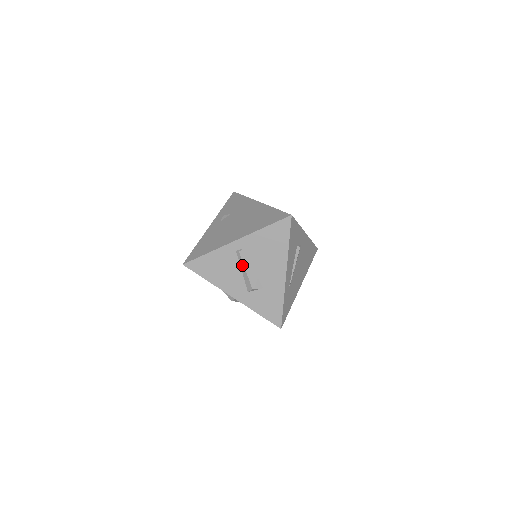
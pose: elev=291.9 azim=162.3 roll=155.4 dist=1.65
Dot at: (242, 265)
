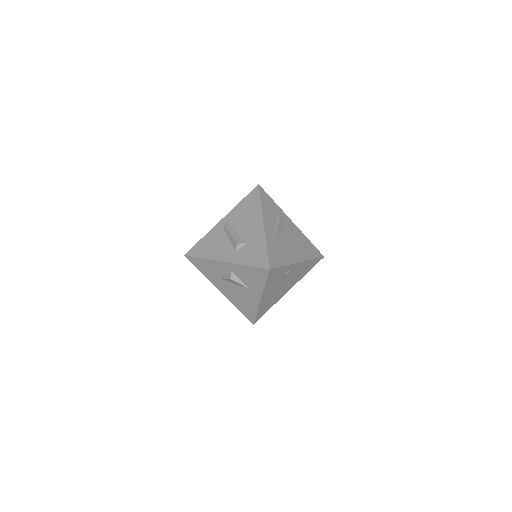
Dot at: (228, 232)
